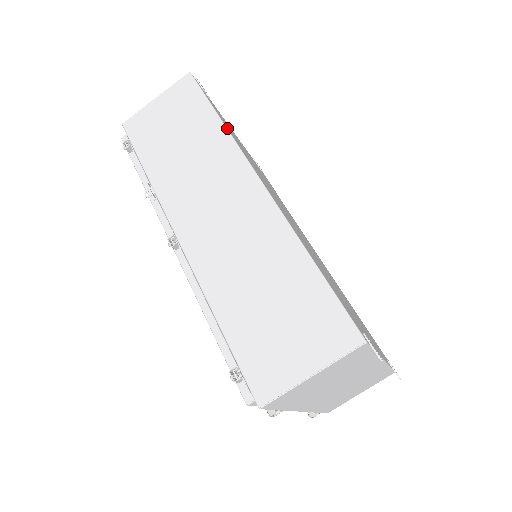
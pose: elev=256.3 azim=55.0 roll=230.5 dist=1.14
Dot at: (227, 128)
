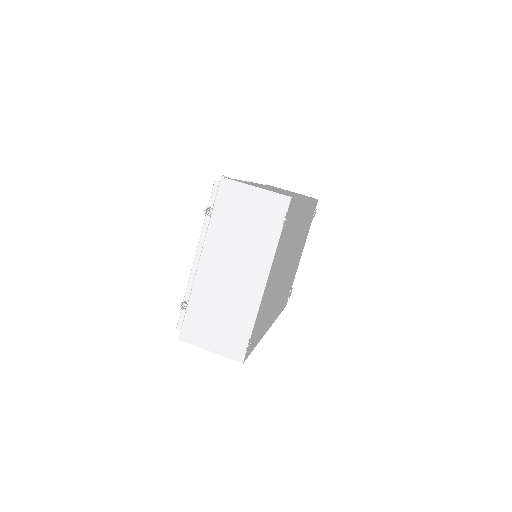
Dot at: occluded
